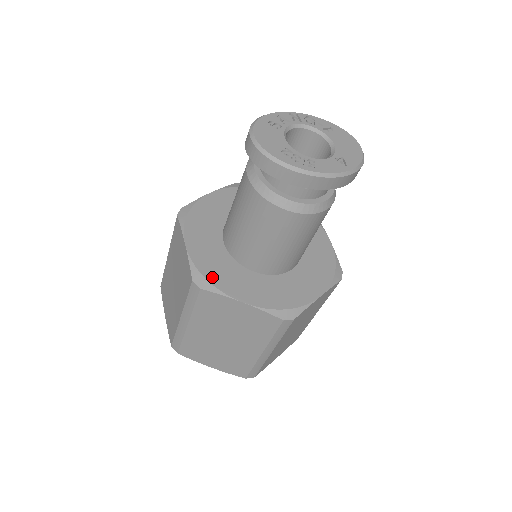
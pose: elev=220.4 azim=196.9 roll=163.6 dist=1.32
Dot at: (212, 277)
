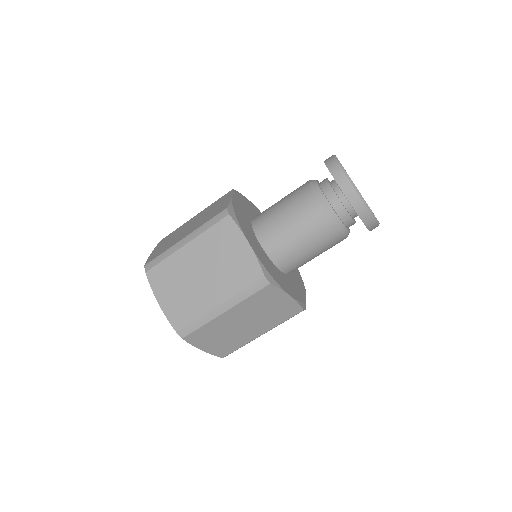
Dot at: (239, 218)
